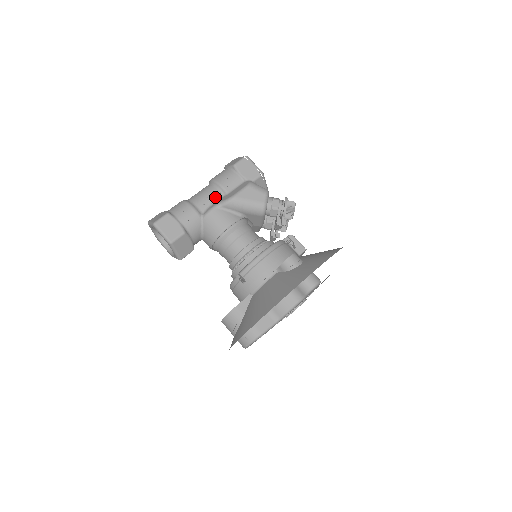
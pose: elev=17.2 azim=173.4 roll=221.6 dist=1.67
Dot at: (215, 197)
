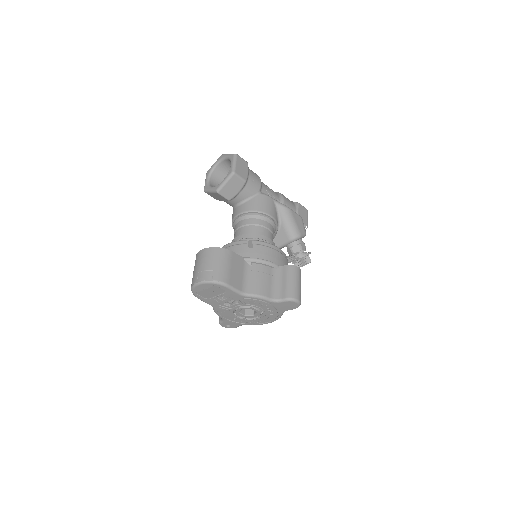
Dot at: (275, 198)
